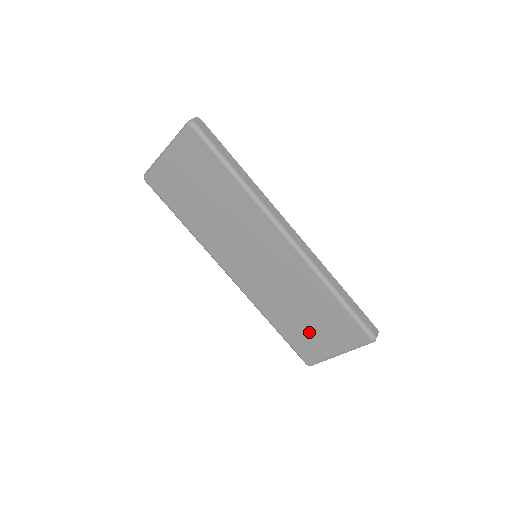
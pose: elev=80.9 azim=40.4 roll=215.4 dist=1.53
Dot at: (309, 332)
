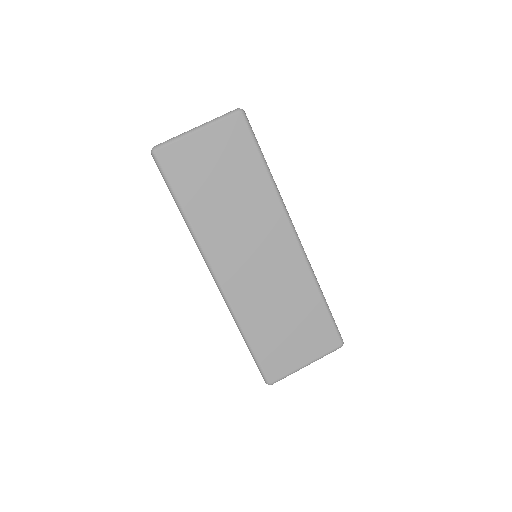
Dot at: (285, 342)
